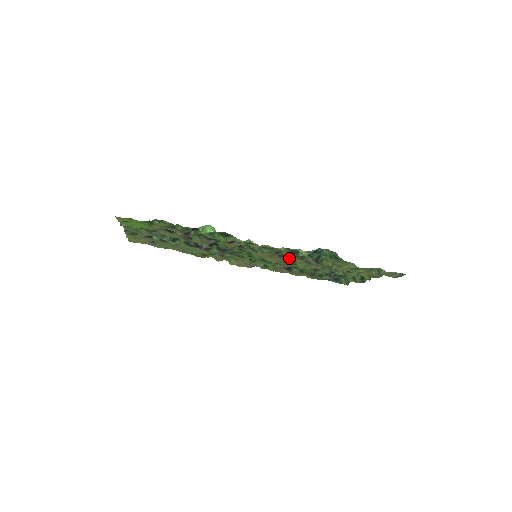
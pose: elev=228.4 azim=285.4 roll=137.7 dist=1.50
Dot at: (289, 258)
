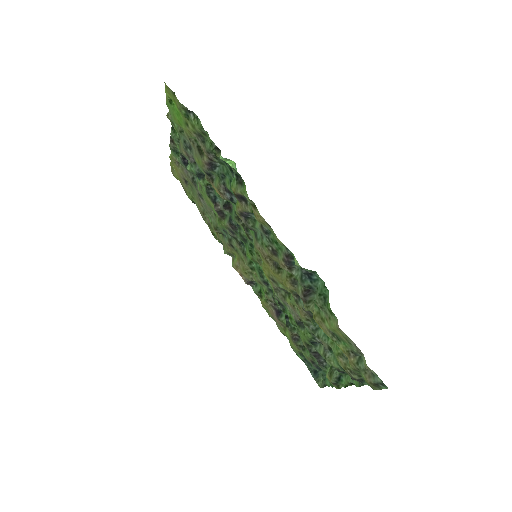
Dot at: (282, 274)
